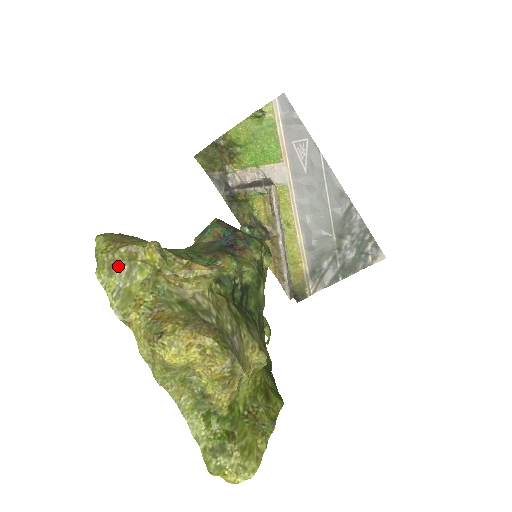
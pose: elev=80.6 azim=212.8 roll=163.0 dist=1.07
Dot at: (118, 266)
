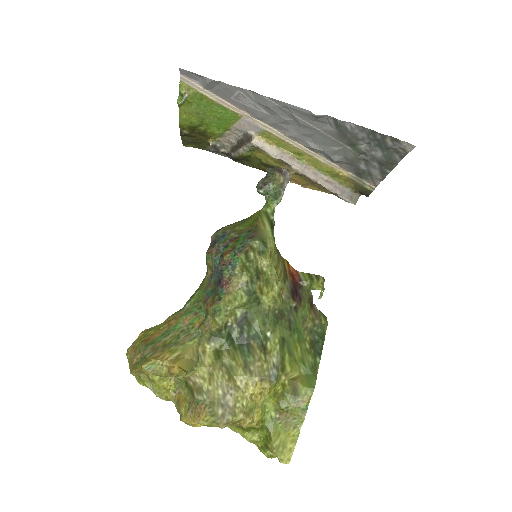
Dot at: (142, 376)
